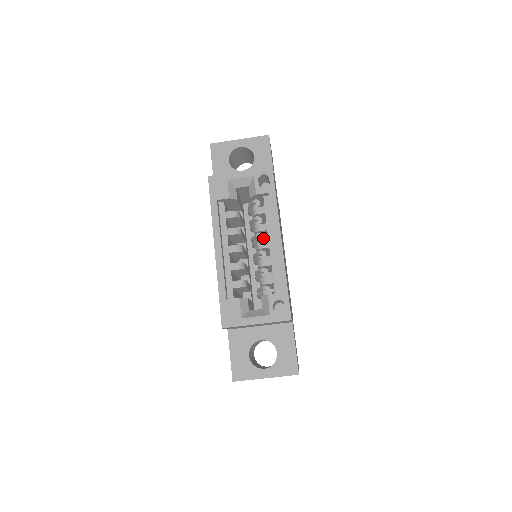
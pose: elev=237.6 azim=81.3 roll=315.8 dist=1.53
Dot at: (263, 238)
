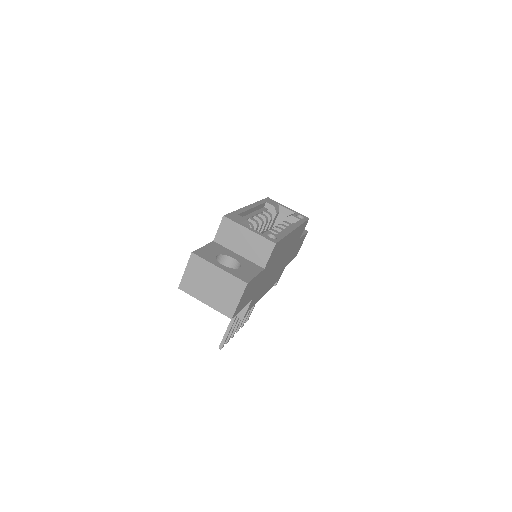
Dot at: occluded
